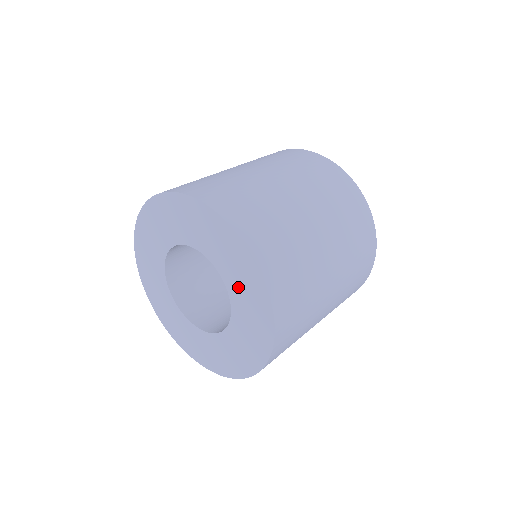
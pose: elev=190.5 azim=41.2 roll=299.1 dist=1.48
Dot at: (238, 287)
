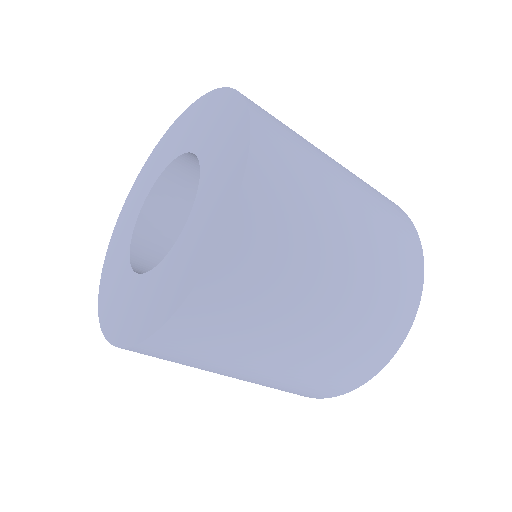
Dot at: (213, 144)
